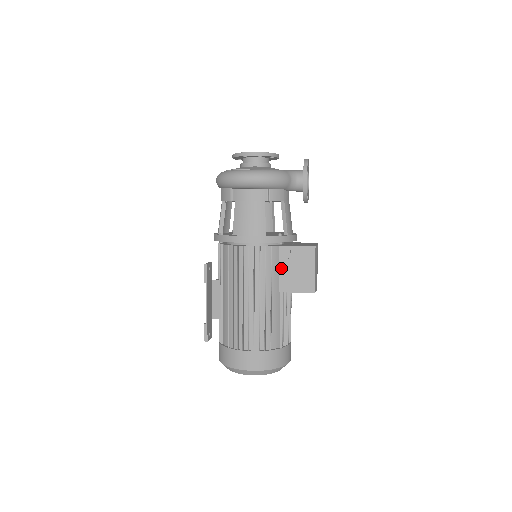
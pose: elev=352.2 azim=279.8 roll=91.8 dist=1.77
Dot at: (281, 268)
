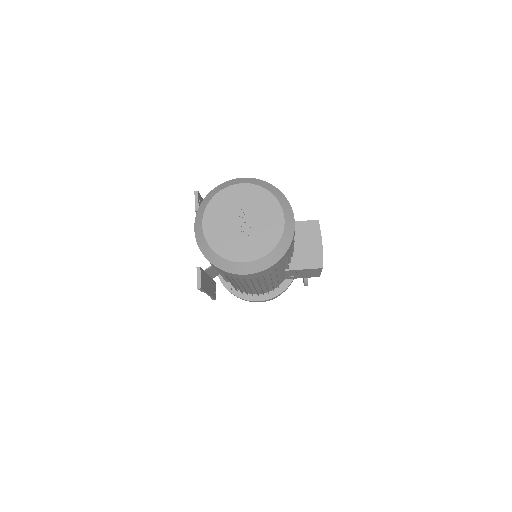
Dot at: occluded
